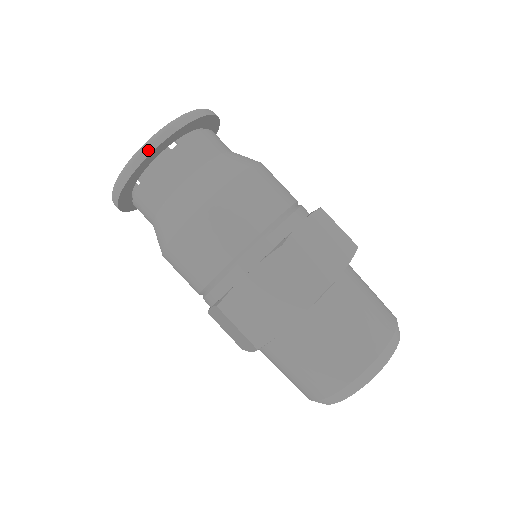
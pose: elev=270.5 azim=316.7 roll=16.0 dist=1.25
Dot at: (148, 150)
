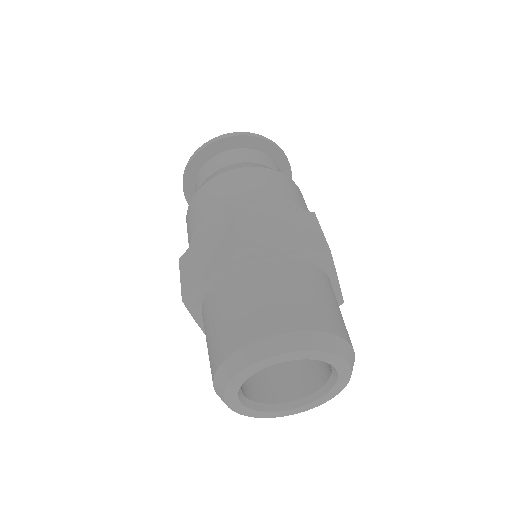
Dot at: (201, 148)
